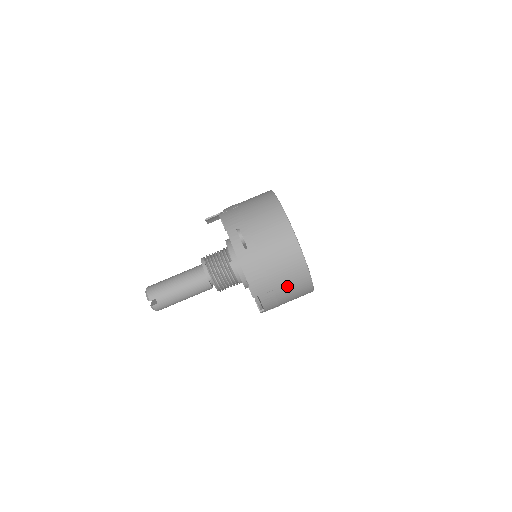
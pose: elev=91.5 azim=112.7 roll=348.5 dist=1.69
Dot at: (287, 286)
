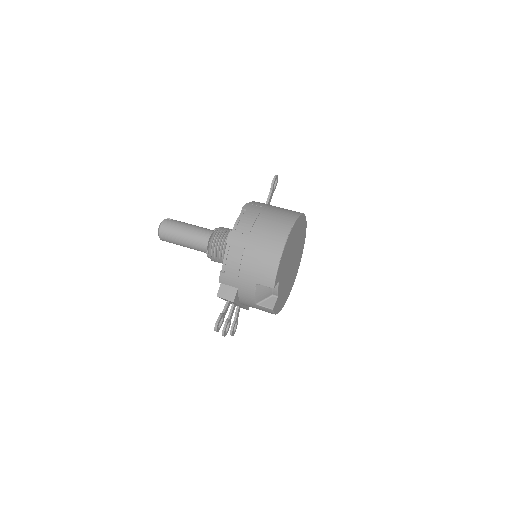
Dot at: (271, 218)
